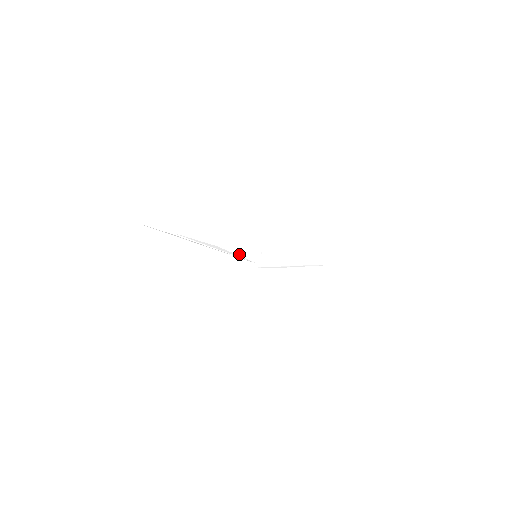
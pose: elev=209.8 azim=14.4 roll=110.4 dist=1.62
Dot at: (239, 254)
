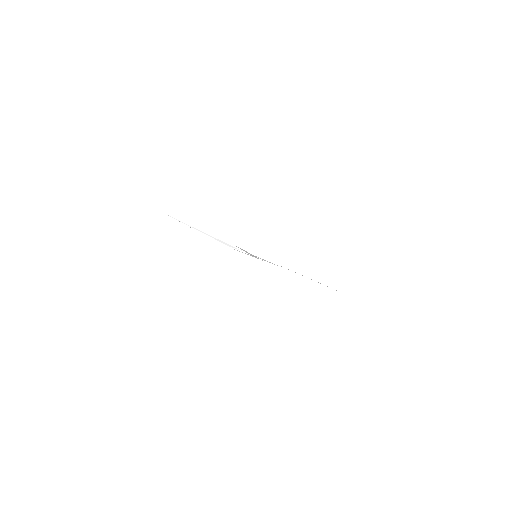
Dot at: (245, 253)
